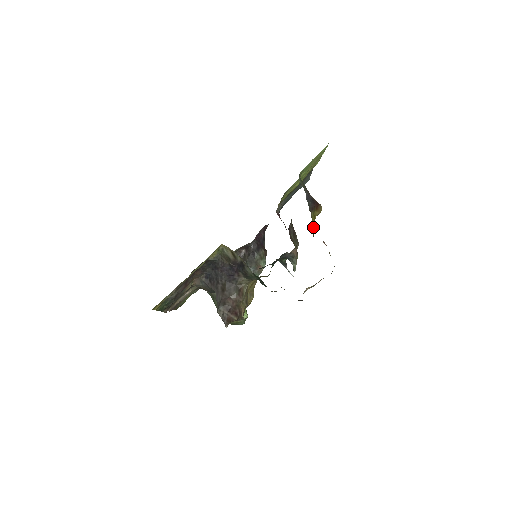
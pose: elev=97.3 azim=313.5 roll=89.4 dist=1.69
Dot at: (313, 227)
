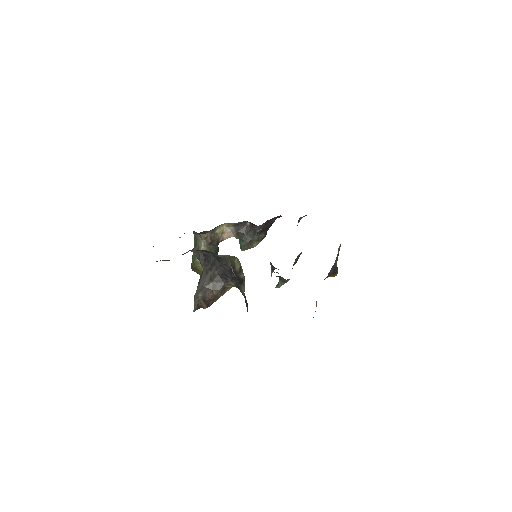
Dot at: occluded
